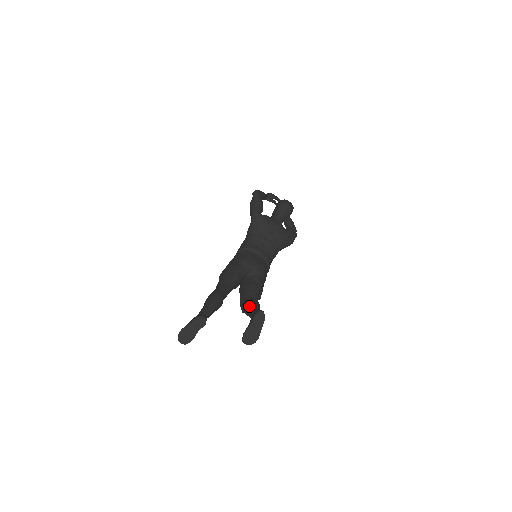
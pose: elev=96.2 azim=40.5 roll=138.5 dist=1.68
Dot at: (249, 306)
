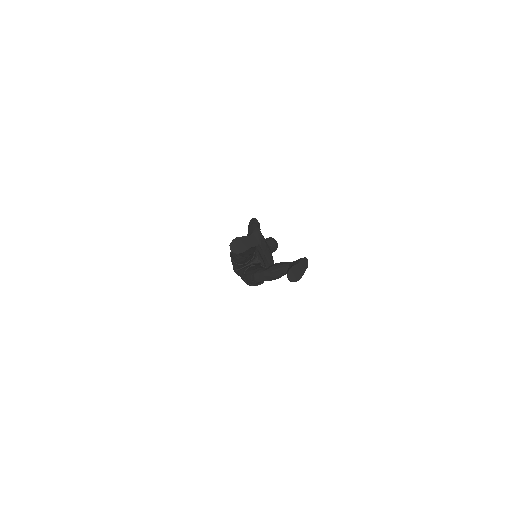
Dot at: (280, 263)
